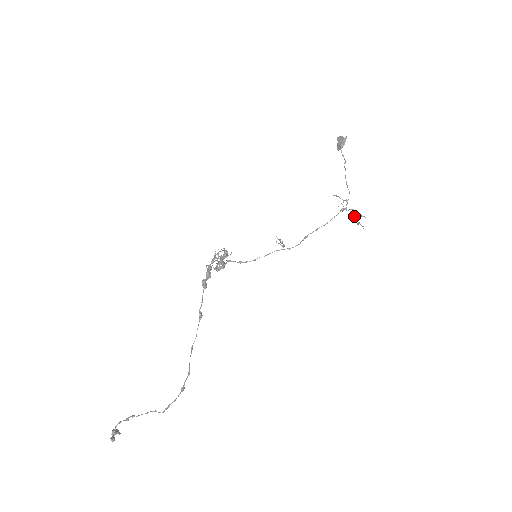
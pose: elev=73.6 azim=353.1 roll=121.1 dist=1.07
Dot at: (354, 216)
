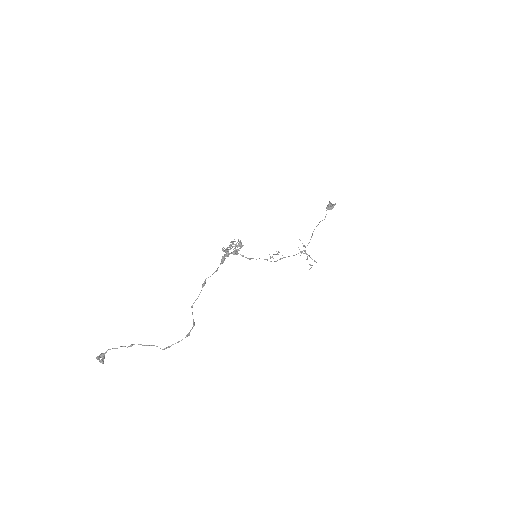
Dot at: occluded
